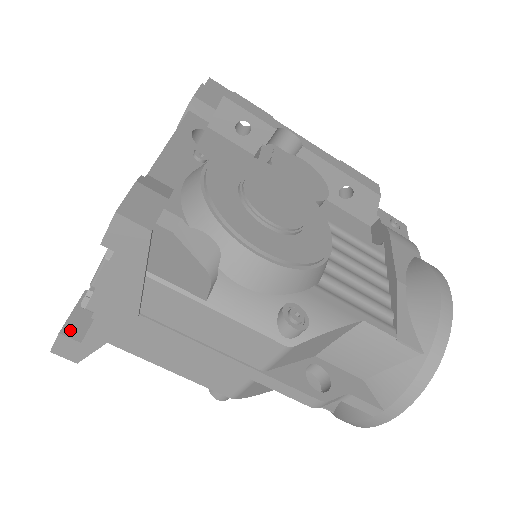
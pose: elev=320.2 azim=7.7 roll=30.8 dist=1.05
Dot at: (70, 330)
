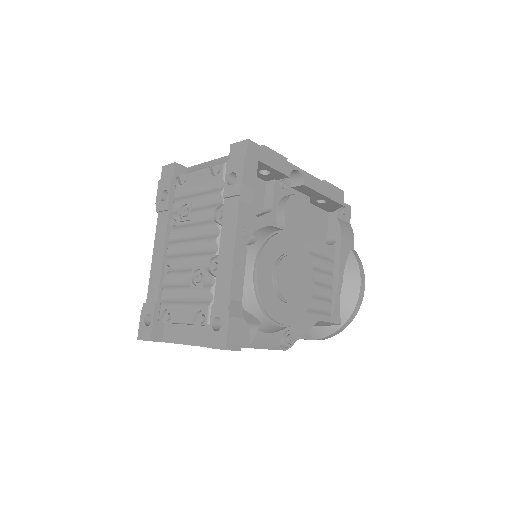
Dot at: (155, 336)
